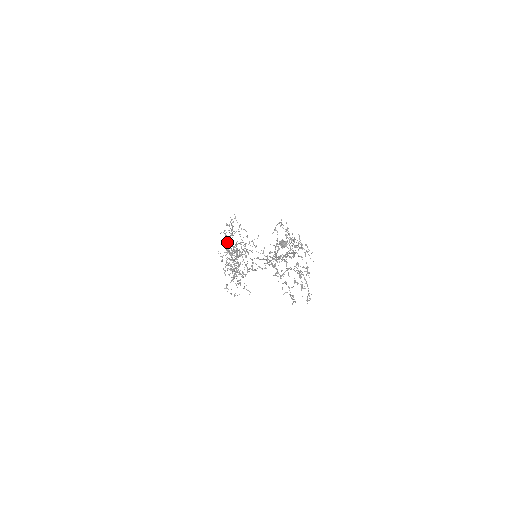
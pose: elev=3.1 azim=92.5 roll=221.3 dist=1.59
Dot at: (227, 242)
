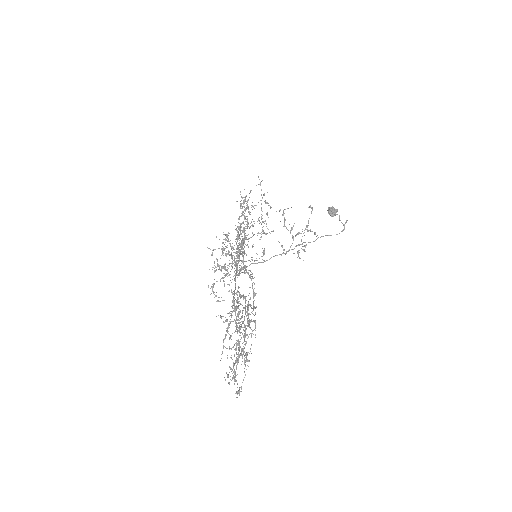
Dot at: (238, 219)
